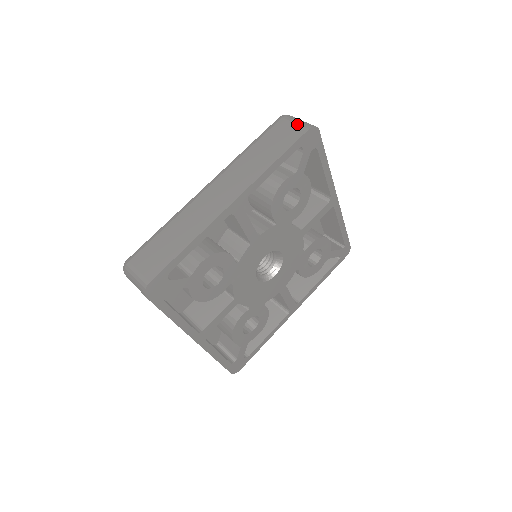
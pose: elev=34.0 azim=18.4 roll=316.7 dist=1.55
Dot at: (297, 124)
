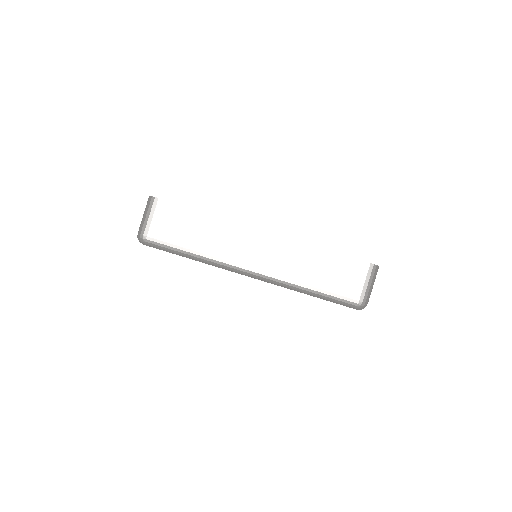
Dot at: occluded
